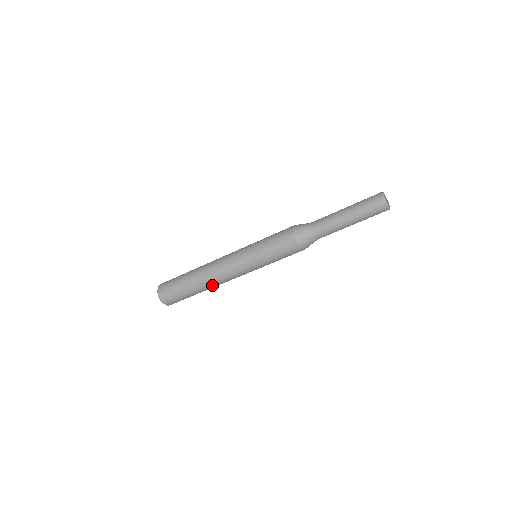
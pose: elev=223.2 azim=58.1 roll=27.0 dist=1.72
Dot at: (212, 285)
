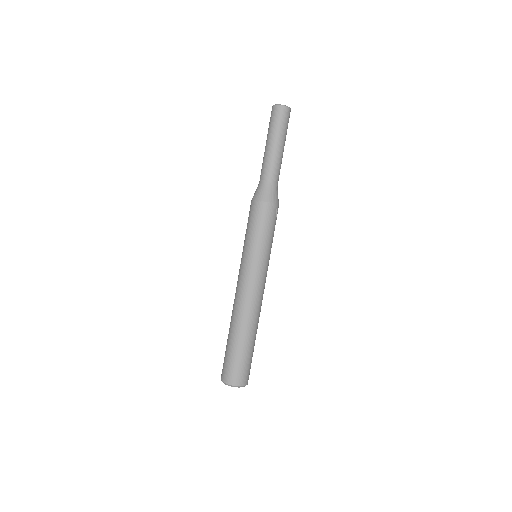
Dot at: (254, 318)
